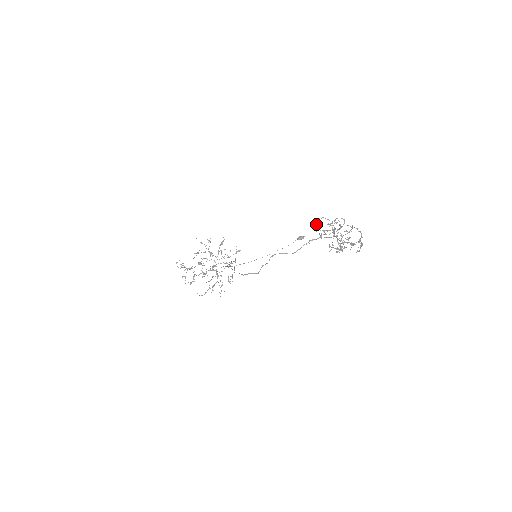
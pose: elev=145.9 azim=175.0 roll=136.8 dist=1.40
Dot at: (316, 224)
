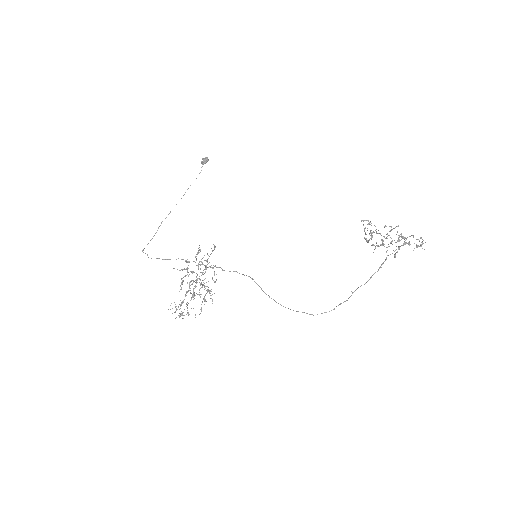
Dot at: occluded
